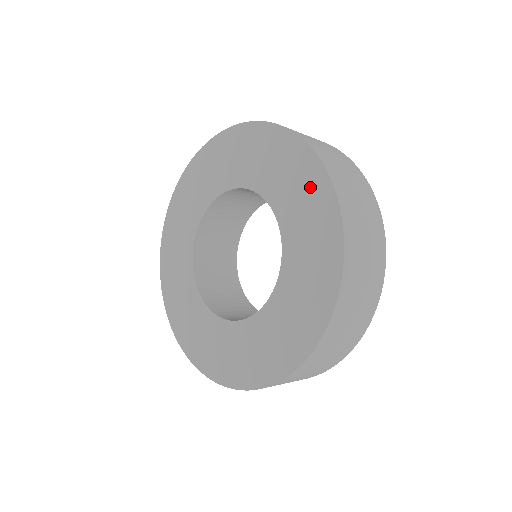
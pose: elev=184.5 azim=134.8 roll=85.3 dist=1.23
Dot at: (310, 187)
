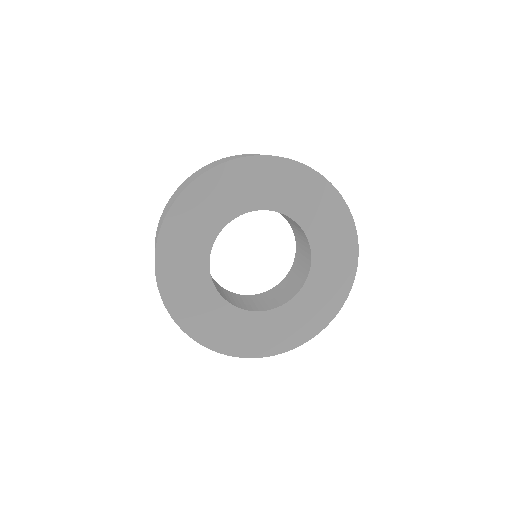
Dot at: (315, 190)
